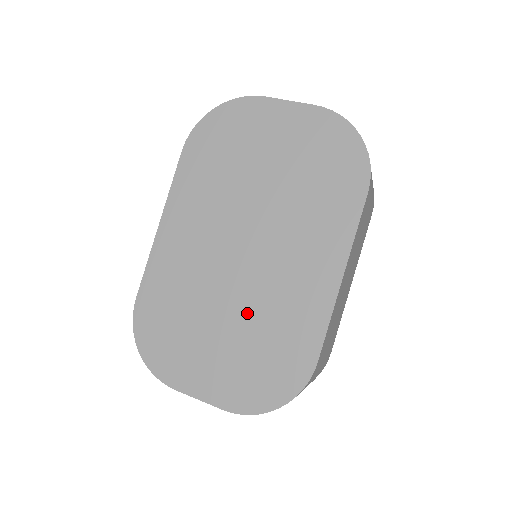
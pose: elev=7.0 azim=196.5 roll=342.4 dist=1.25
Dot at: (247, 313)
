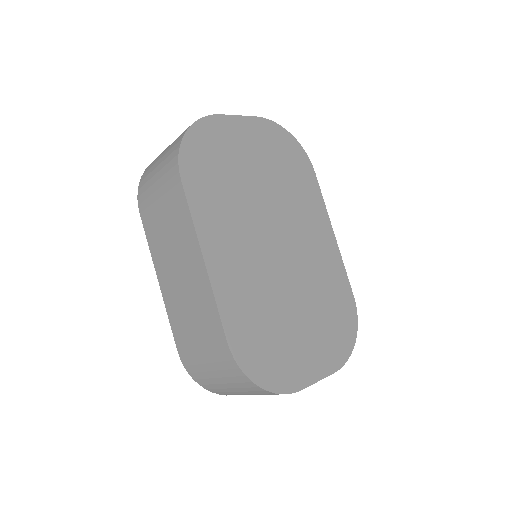
Dot at: (306, 292)
